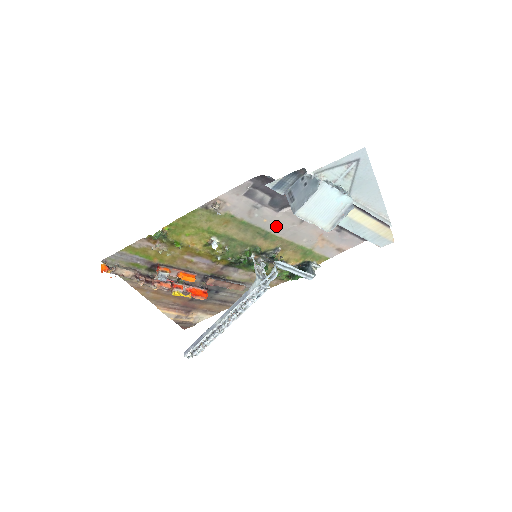
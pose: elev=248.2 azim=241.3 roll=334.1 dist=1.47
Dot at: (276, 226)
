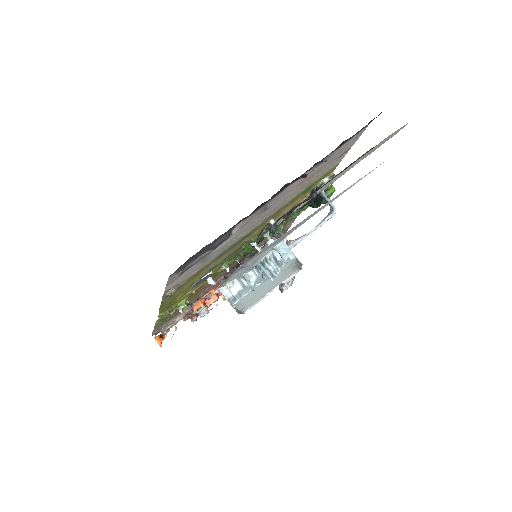
Dot at: (245, 232)
